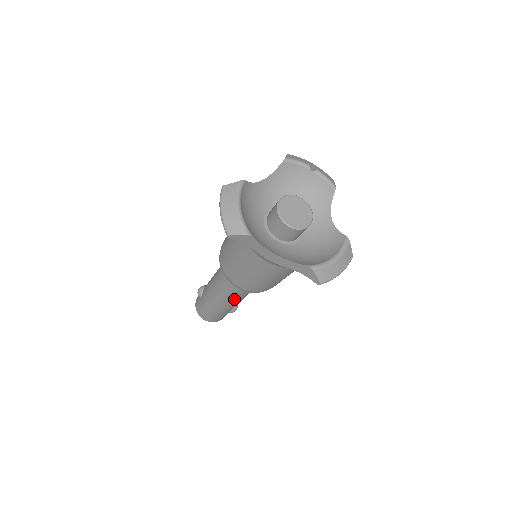
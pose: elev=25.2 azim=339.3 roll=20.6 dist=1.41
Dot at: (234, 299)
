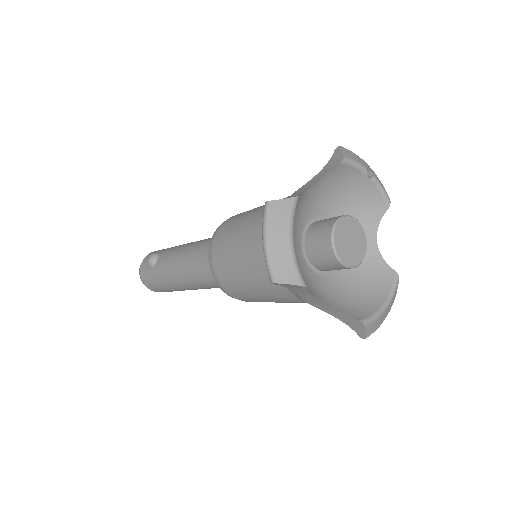
Dot at: (206, 288)
